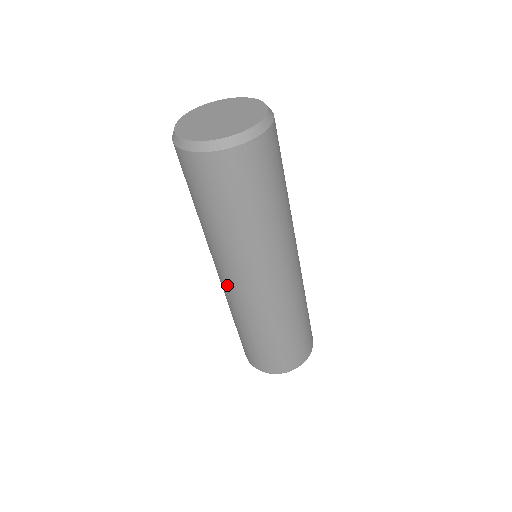
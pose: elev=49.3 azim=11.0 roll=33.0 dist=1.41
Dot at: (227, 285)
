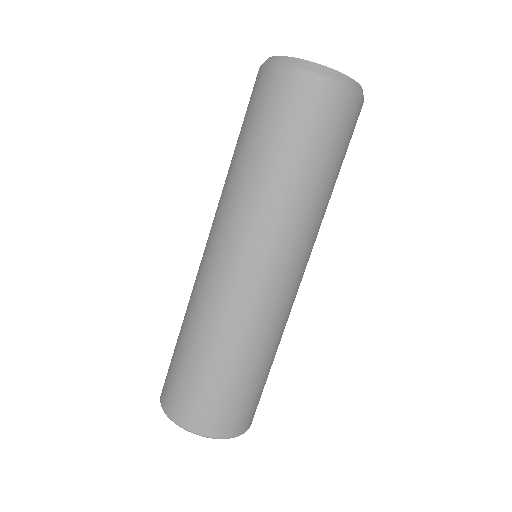
Dot at: (206, 252)
